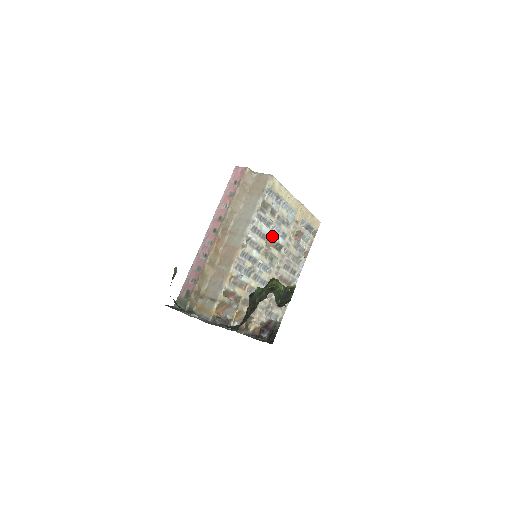
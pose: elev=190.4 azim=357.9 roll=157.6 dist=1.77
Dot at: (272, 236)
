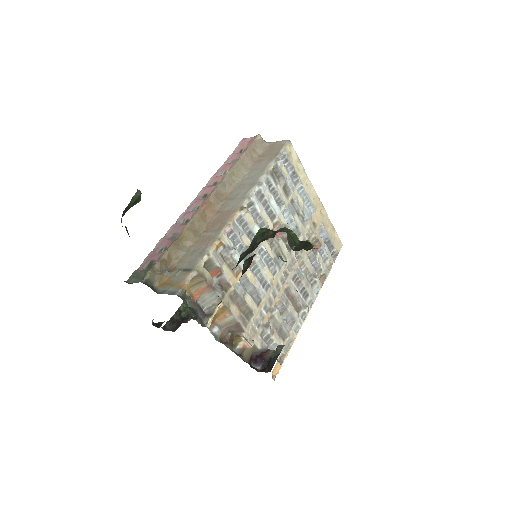
Dot at: (282, 222)
